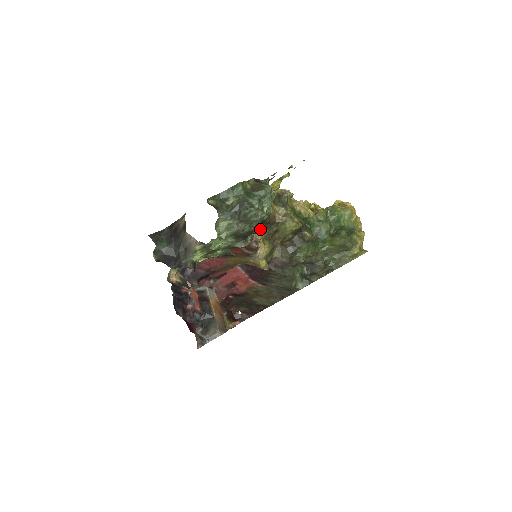
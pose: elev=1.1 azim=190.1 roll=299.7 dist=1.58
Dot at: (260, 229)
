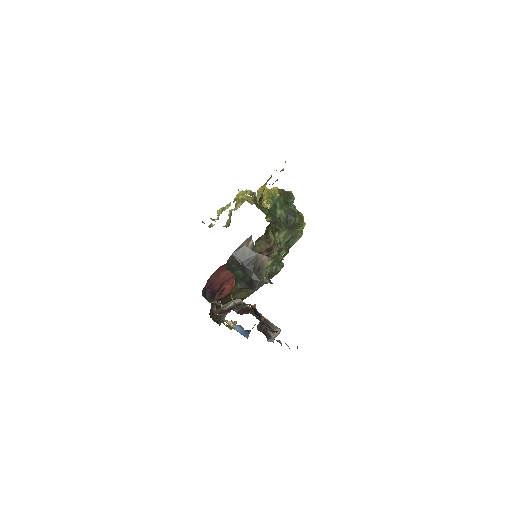
Dot at: (270, 231)
